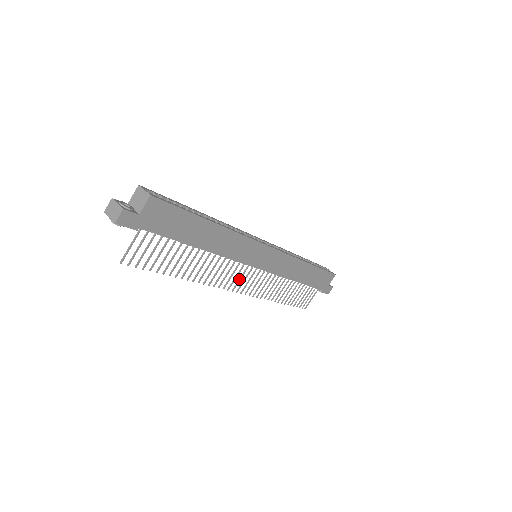
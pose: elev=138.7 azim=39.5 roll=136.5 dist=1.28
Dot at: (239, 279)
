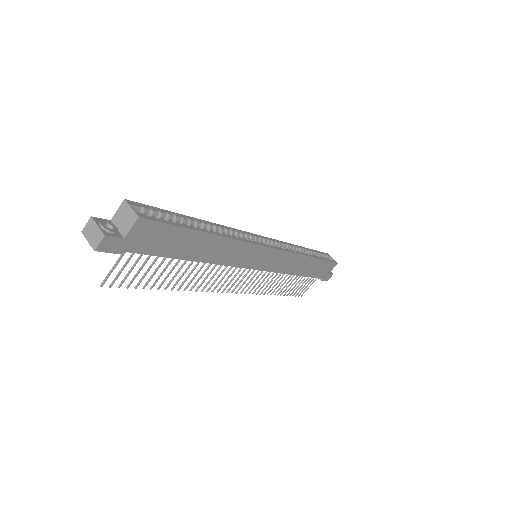
Dot at: (235, 281)
